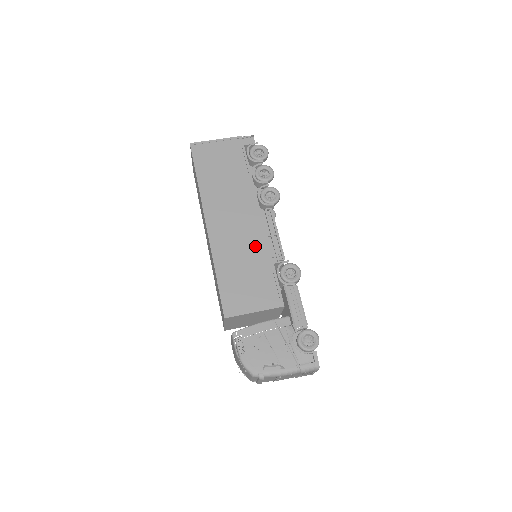
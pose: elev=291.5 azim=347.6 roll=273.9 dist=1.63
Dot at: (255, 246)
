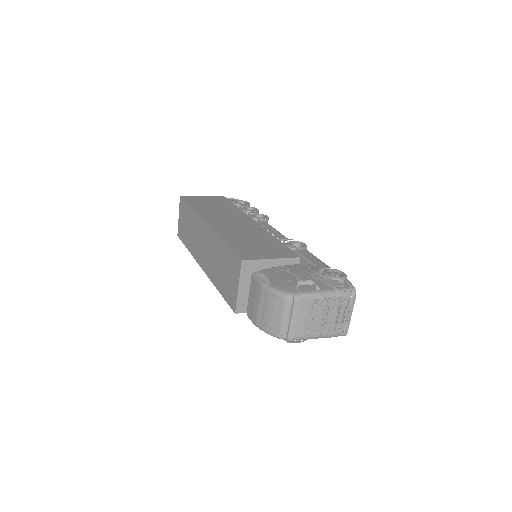
Dot at: (257, 233)
